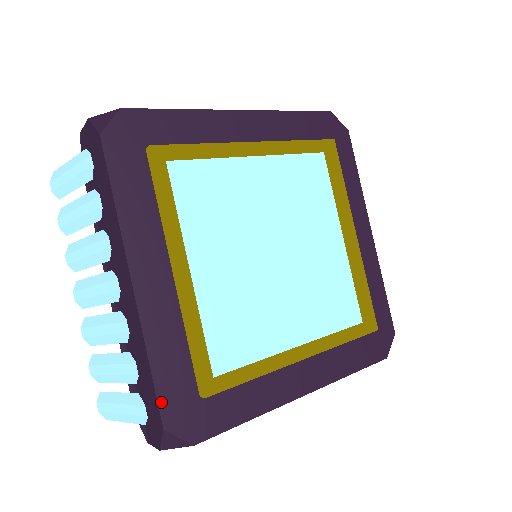
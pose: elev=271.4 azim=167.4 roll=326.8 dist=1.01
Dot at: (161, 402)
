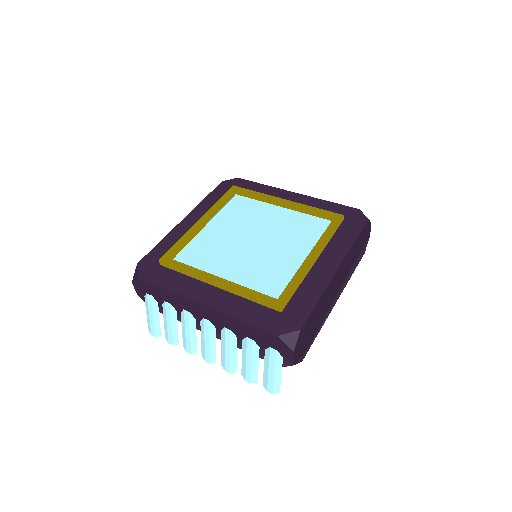
Dot at: (264, 329)
